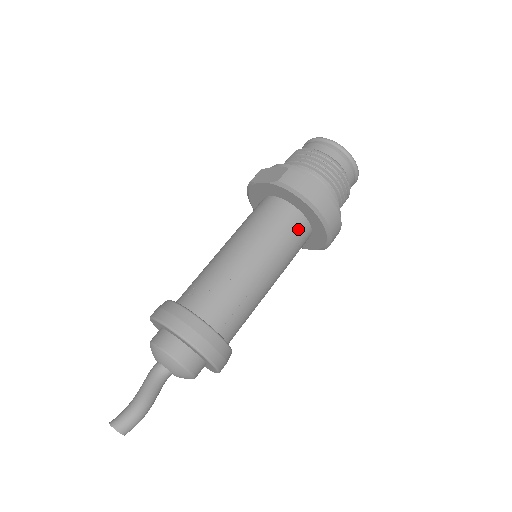
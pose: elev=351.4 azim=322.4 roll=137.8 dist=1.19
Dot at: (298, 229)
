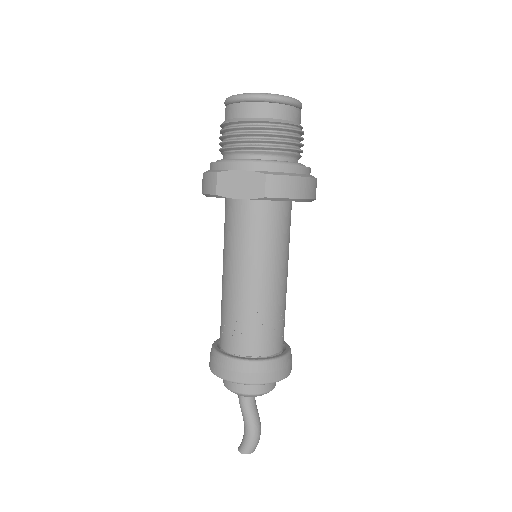
Dot at: (289, 217)
